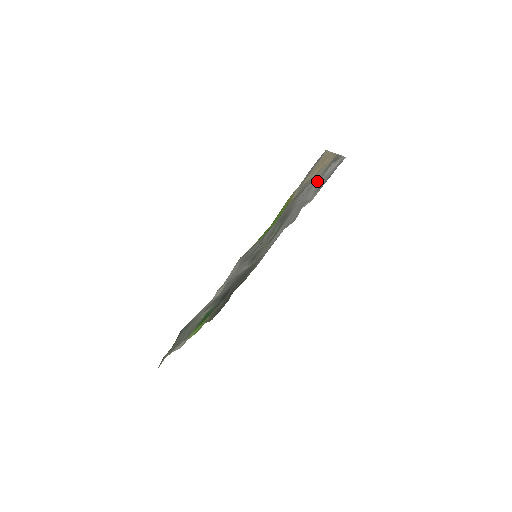
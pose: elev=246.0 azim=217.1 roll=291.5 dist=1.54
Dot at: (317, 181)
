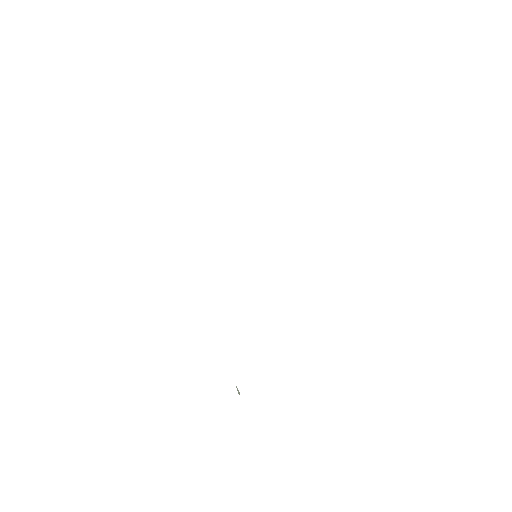
Dot at: occluded
